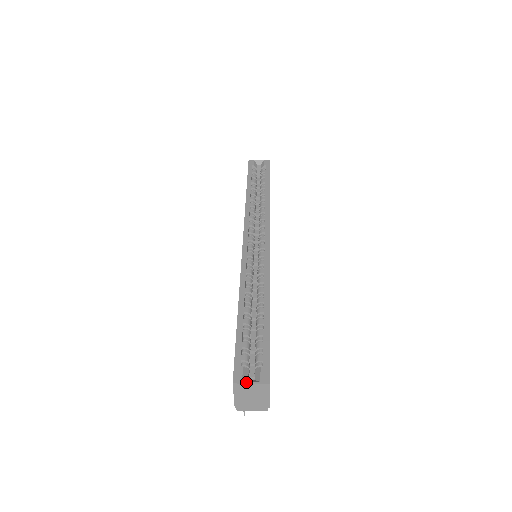
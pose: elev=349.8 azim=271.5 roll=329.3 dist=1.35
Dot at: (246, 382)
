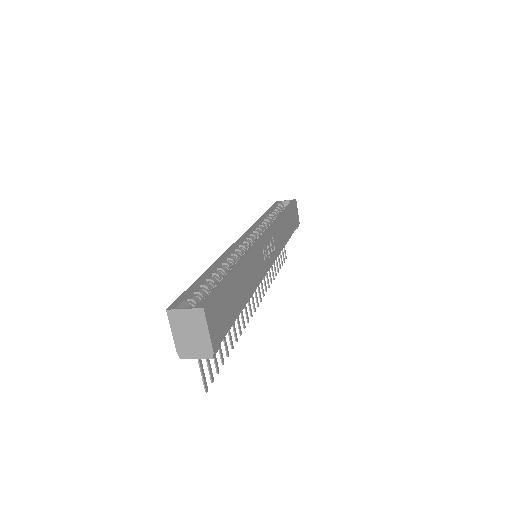
Dot at: (180, 308)
